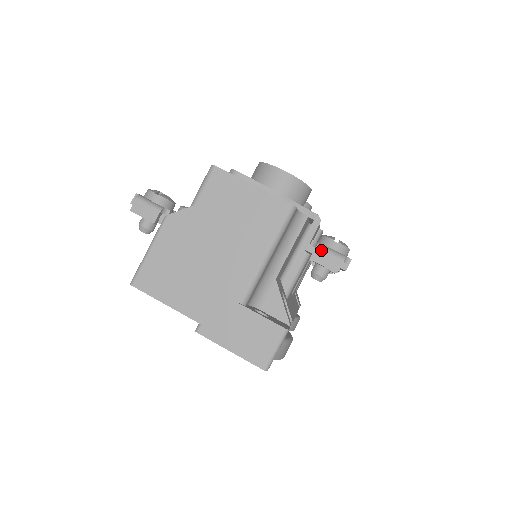
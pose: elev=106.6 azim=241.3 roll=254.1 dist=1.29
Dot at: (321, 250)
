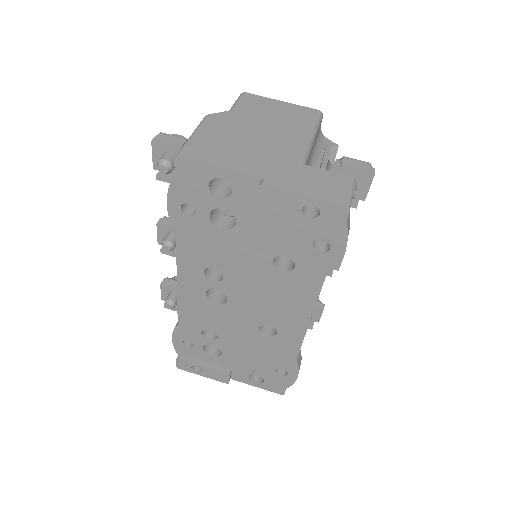
Dot at: (349, 158)
